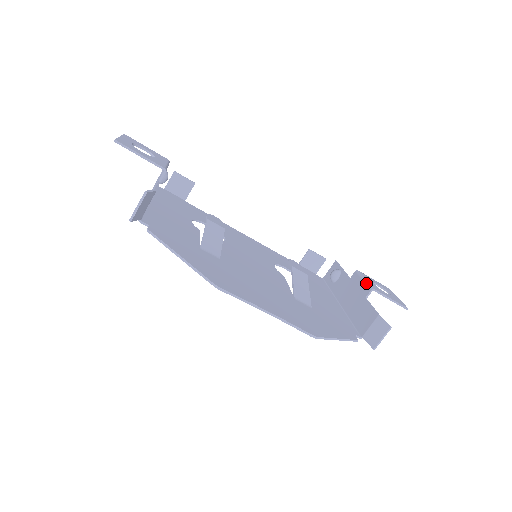
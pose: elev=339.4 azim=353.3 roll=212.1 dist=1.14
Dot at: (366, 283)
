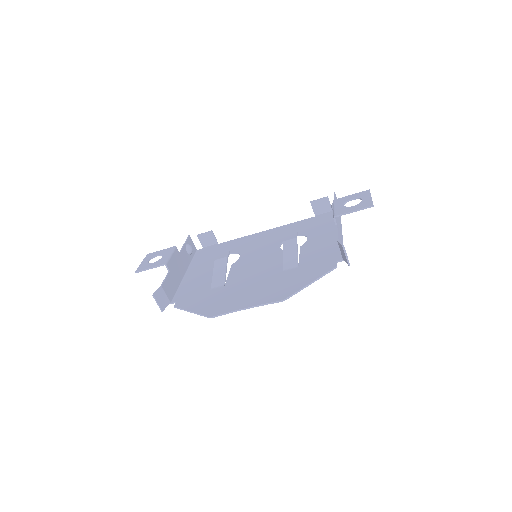
Dot at: (333, 213)
